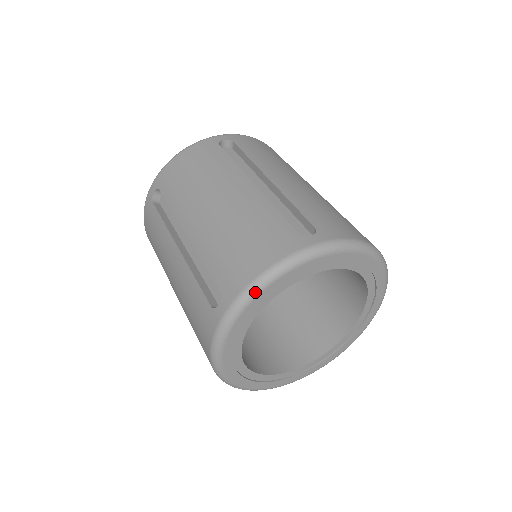
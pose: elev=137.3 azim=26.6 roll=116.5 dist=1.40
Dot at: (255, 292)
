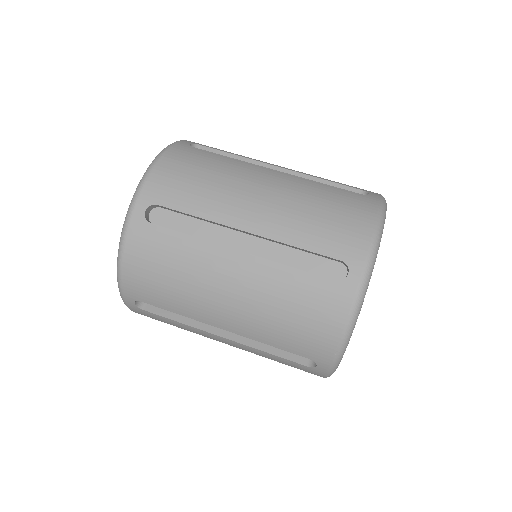
Dot at: (345, 349)
